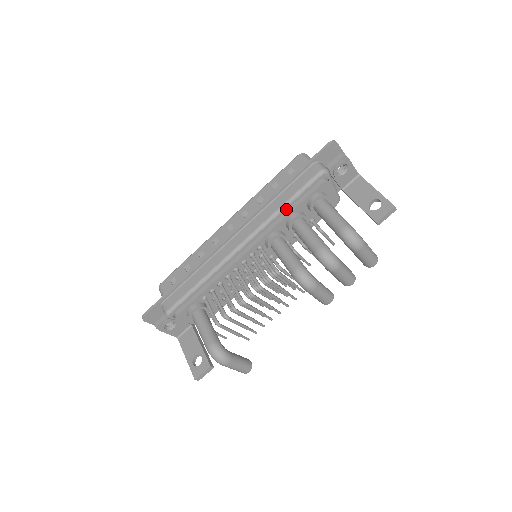
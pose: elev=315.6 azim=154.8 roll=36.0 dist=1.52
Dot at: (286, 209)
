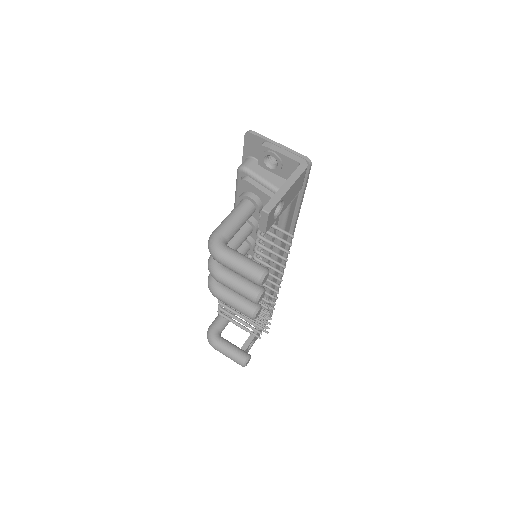
Dot at: occluded
